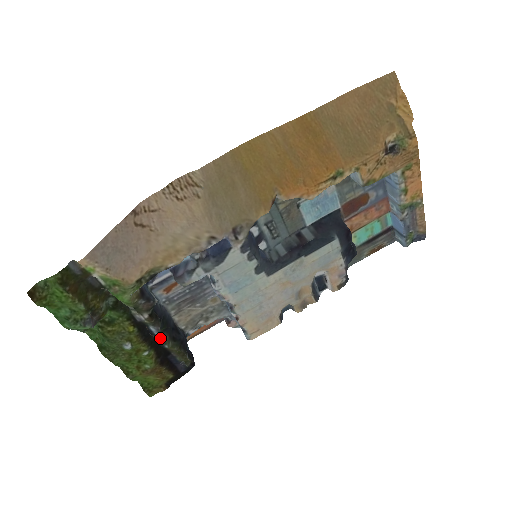
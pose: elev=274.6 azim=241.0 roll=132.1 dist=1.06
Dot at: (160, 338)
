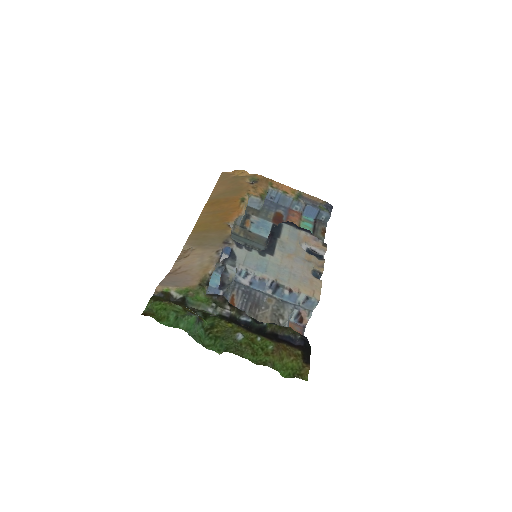
Dot at: (256, 324)
